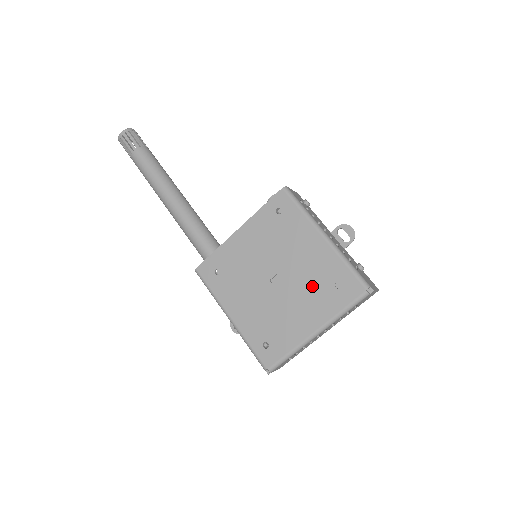
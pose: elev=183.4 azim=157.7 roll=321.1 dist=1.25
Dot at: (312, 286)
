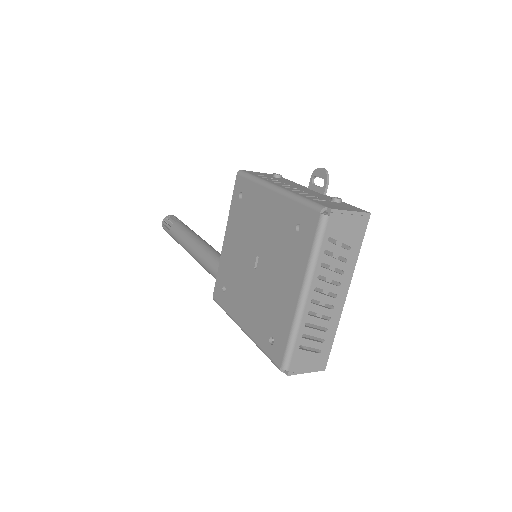
Dot at: (282, 247)
